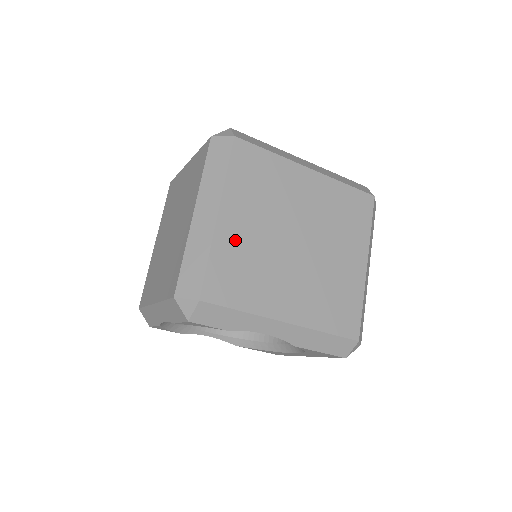
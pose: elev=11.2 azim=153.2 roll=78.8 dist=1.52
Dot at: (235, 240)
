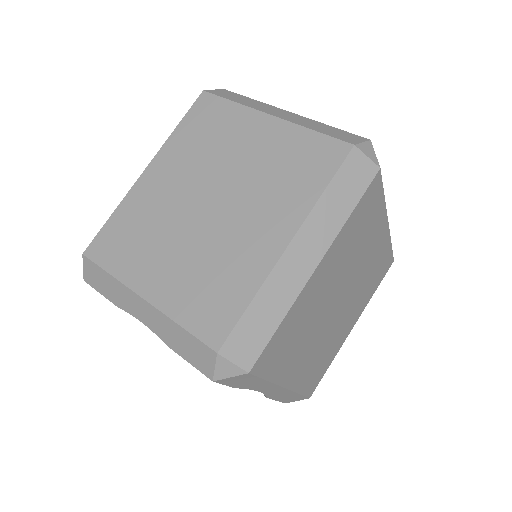
Dot at: (309, 300)
